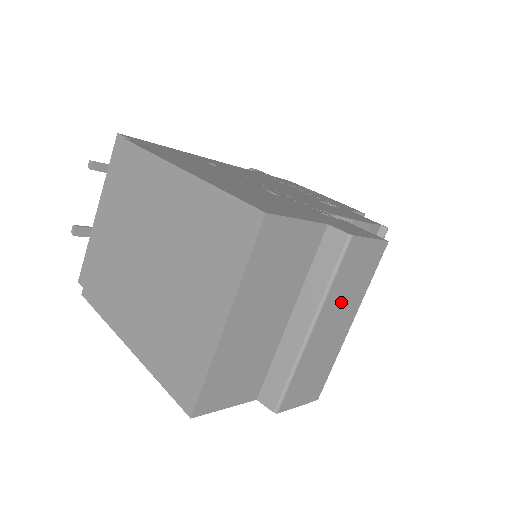
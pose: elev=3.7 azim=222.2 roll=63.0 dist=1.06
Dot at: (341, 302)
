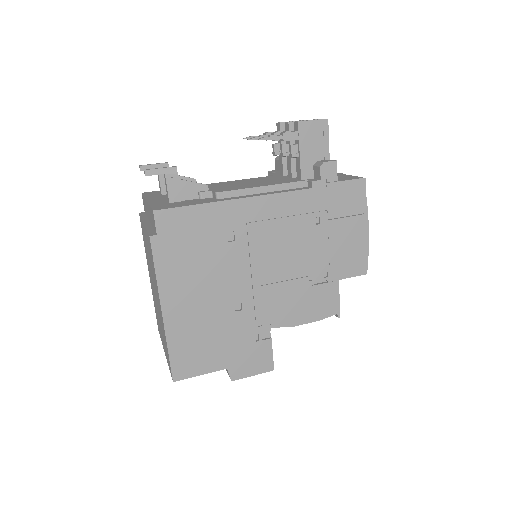
Dot at: occluded
